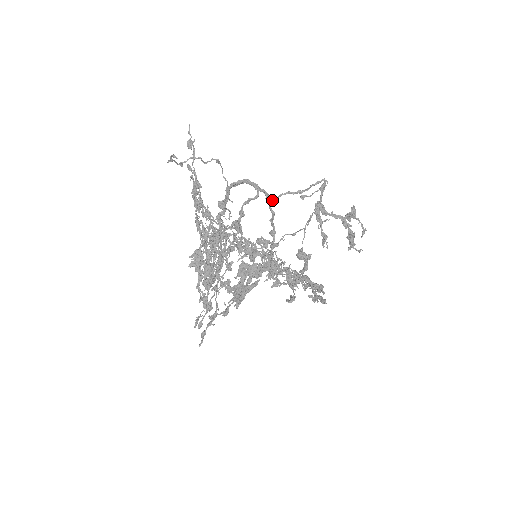
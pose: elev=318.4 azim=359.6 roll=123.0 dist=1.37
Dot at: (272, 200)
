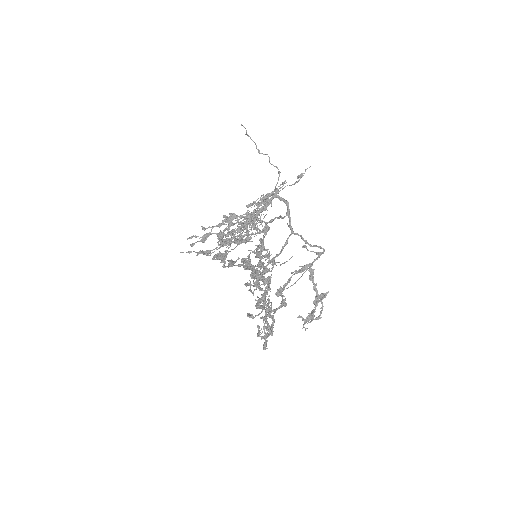
Dot at: (291, 232)
